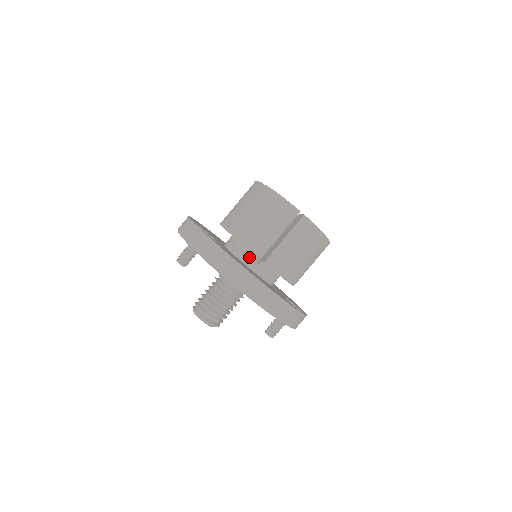
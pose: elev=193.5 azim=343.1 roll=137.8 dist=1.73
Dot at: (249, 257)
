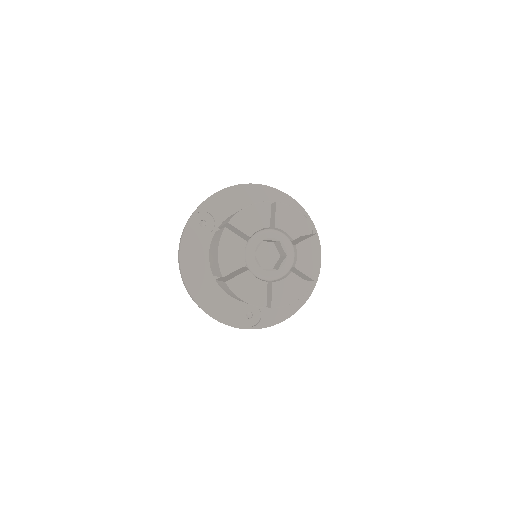
Dot at: occluded
